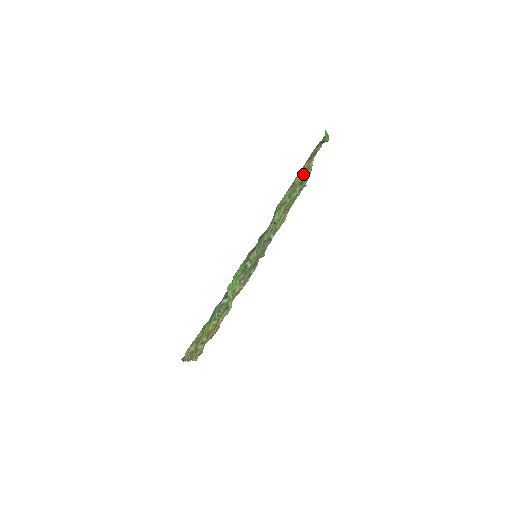
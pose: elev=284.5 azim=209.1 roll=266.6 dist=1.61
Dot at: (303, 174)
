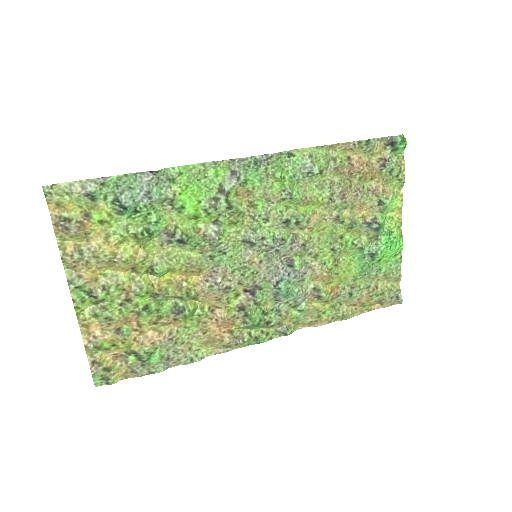
Dot at: (357, 169)
